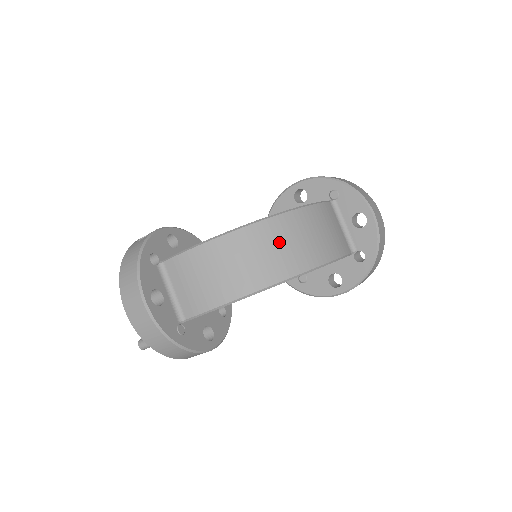
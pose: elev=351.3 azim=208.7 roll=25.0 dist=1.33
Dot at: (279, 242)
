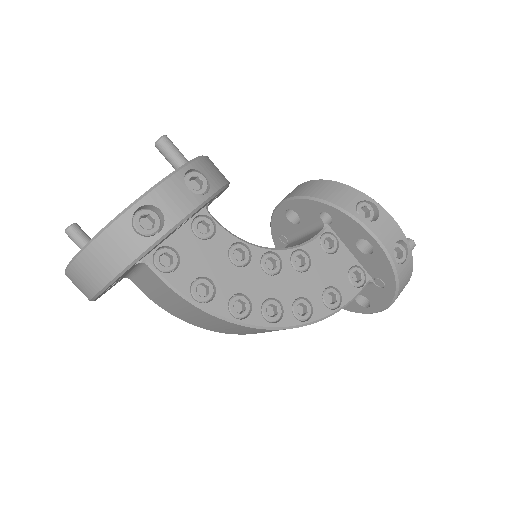
Dot at: occluded
